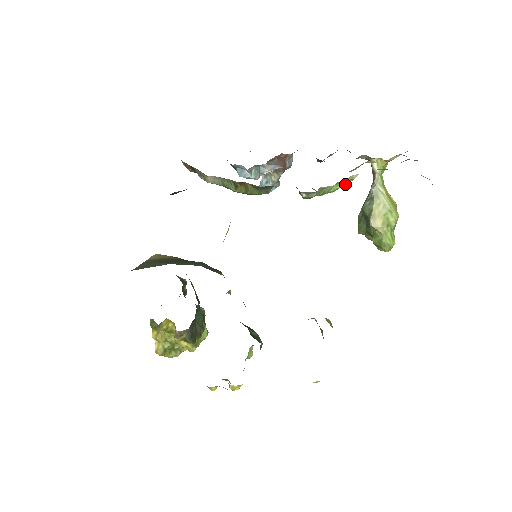
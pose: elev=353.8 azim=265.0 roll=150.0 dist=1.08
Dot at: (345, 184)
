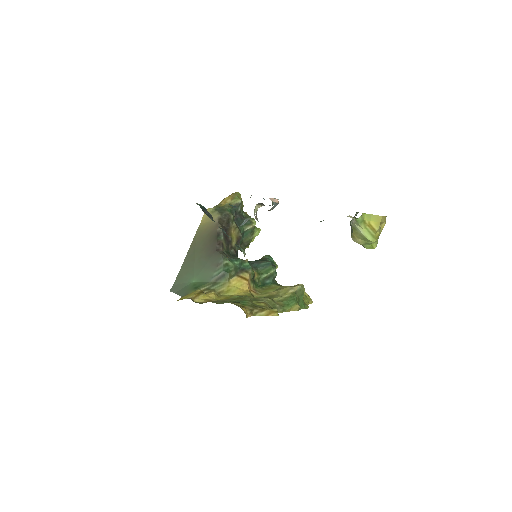
Dot at: occluded
